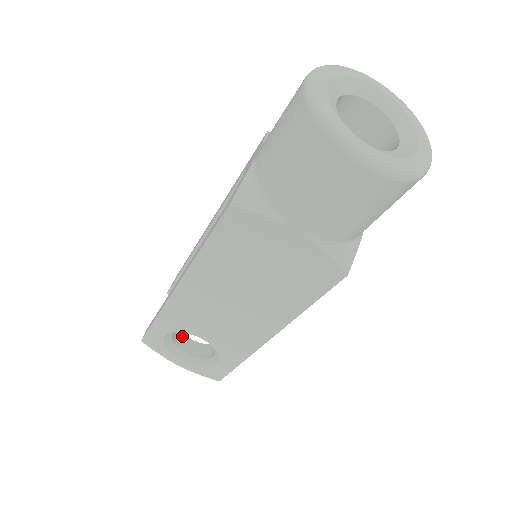
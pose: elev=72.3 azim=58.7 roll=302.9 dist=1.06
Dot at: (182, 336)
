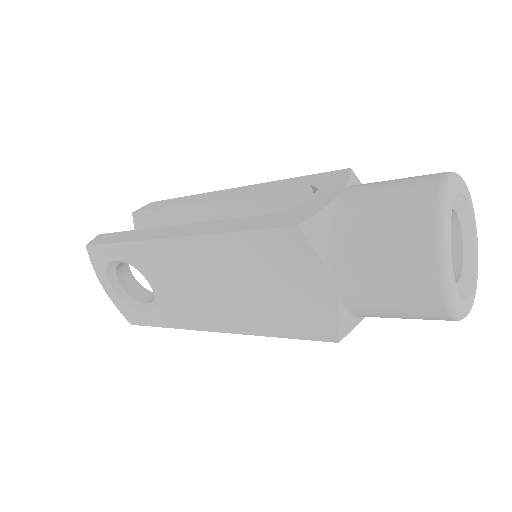
Dot at: (126, 265)
